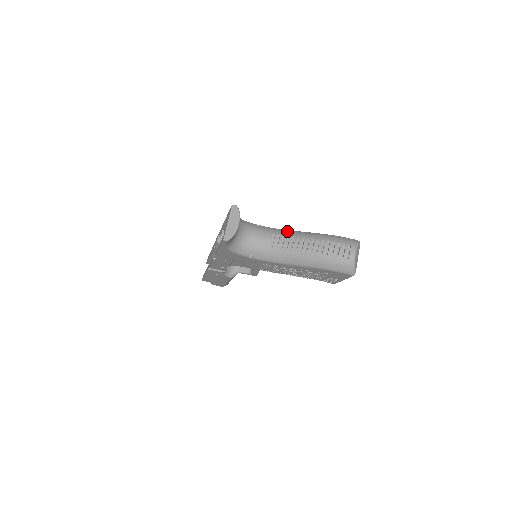
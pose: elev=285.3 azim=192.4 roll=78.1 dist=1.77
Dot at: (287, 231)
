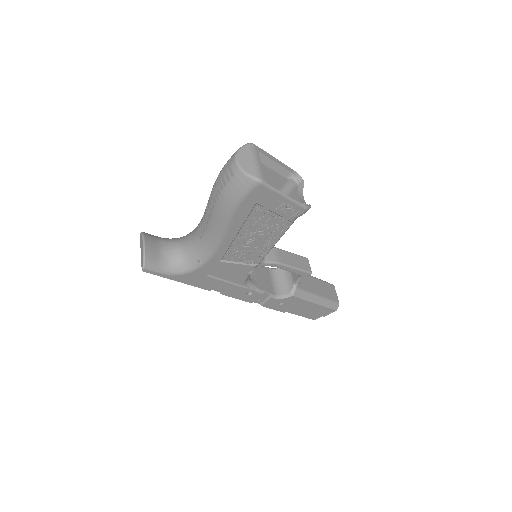
Dot at: occluded
